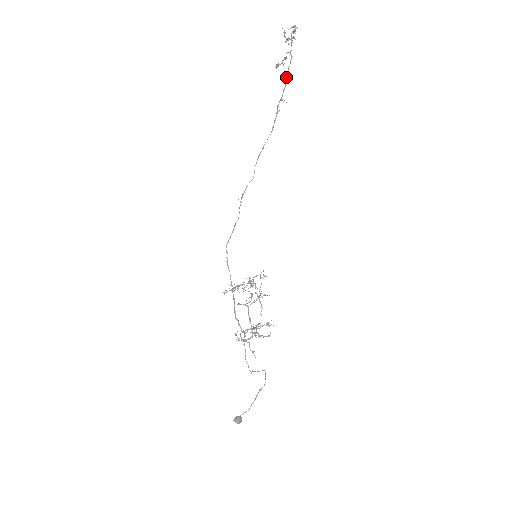
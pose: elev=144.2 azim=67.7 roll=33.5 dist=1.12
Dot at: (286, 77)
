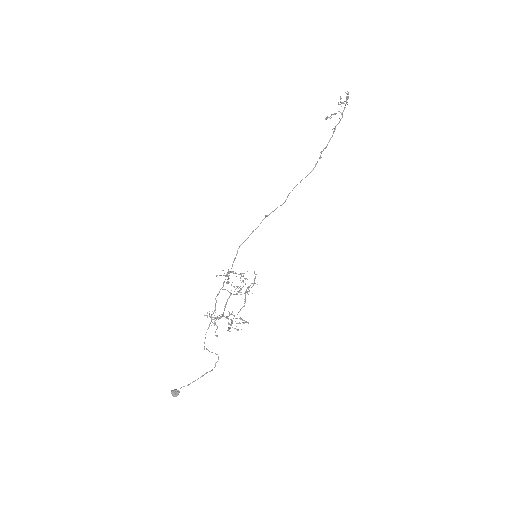
Dot at: (334, 131)
